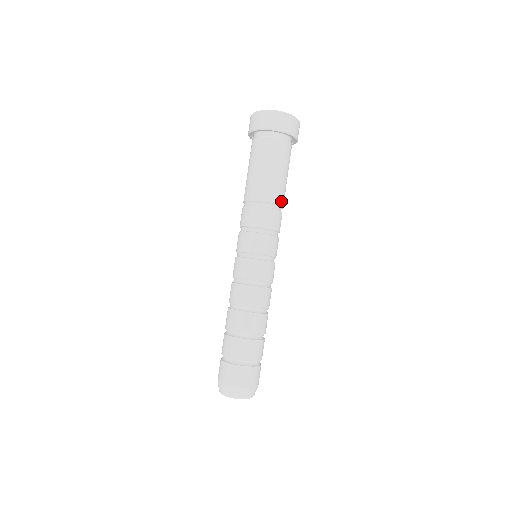
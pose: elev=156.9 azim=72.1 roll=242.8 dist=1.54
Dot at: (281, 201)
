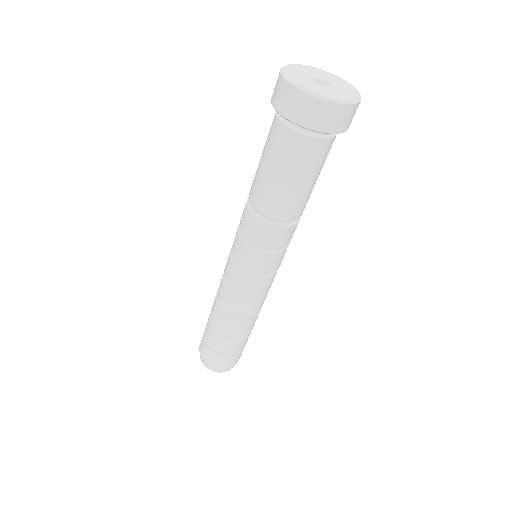
Dot at: (296, 214)
